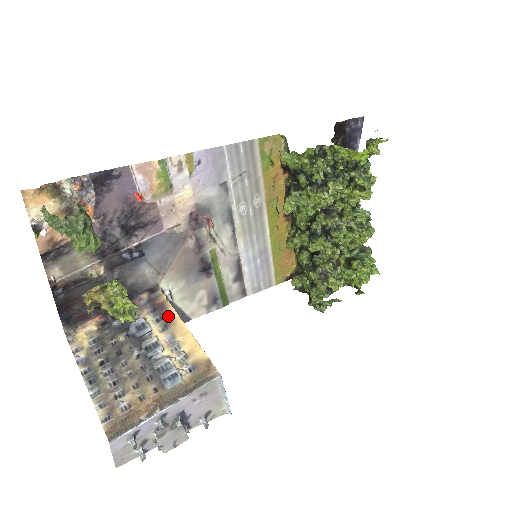
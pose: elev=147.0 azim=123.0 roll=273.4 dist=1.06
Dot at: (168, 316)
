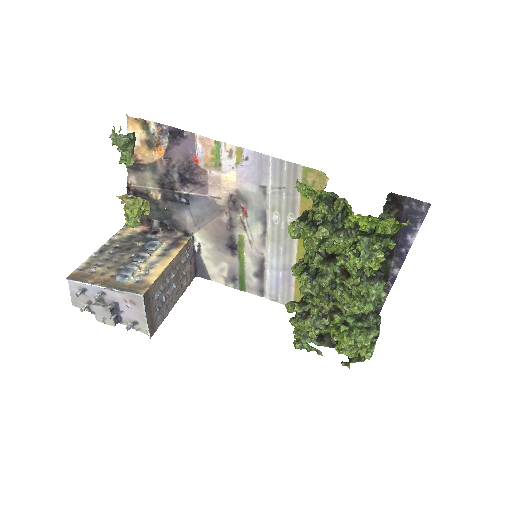
Dot at: (172, 251)
